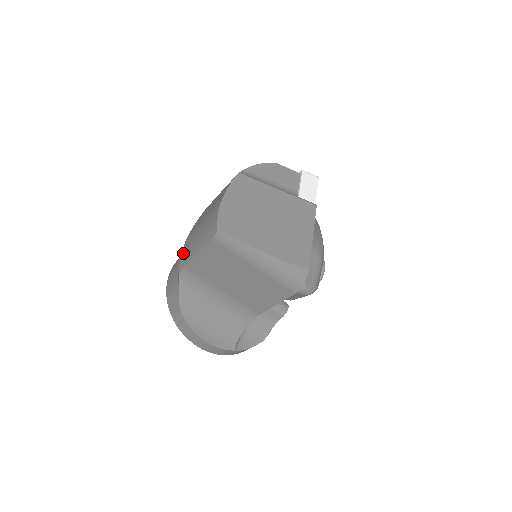
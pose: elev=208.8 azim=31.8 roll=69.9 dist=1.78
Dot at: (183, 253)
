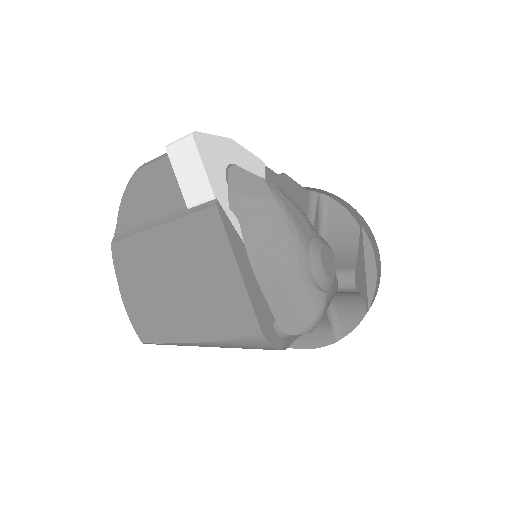
Dot at: occluded
